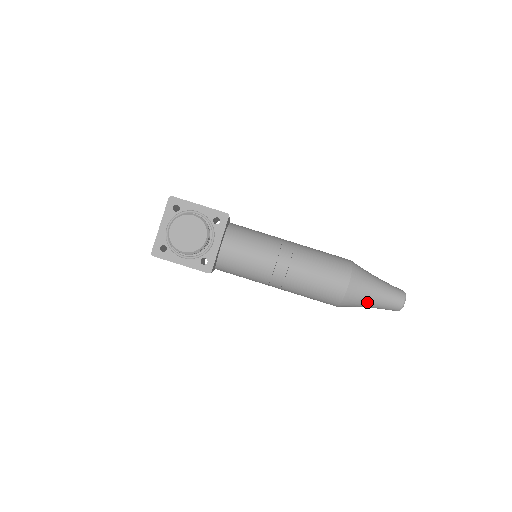
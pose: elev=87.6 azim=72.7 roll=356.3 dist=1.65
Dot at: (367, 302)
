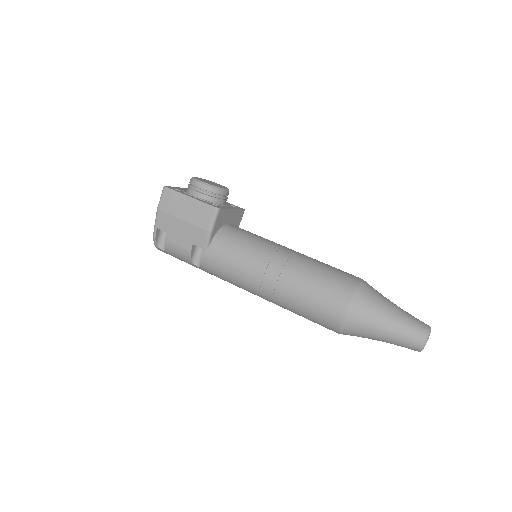
Dot at: (385, 307)
